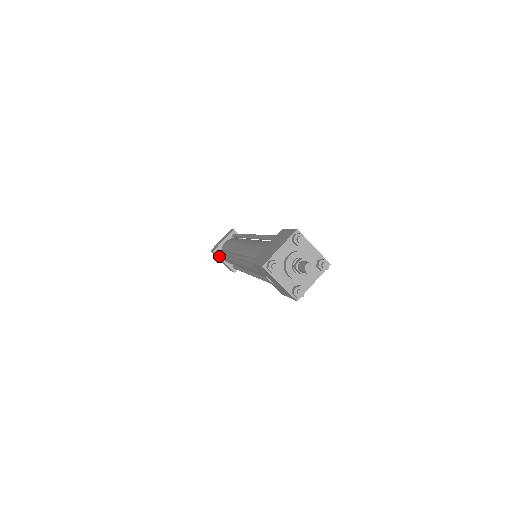
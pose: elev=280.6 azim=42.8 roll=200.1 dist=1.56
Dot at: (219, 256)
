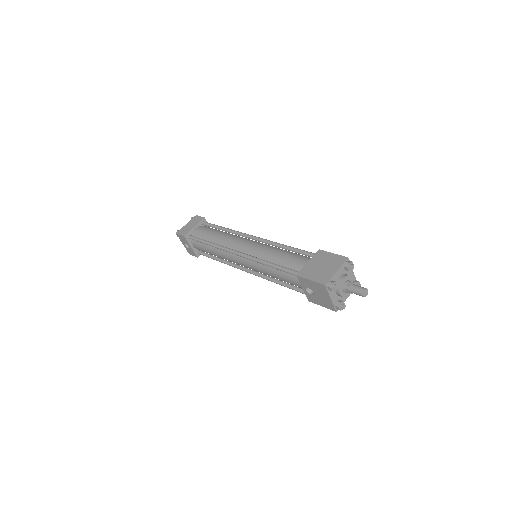
Dot at: (188, 241)
